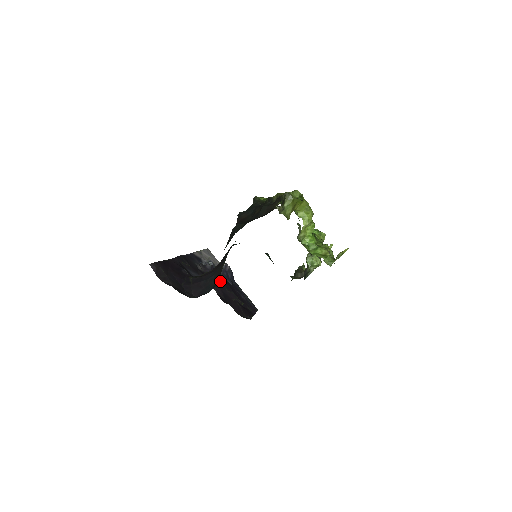
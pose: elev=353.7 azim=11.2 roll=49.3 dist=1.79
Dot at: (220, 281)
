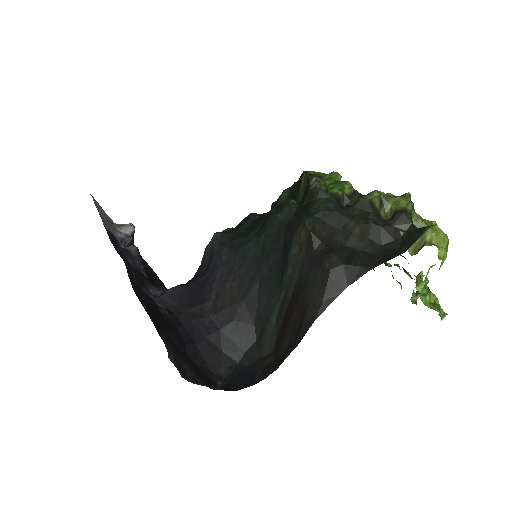
Dot at: (149, 272)
